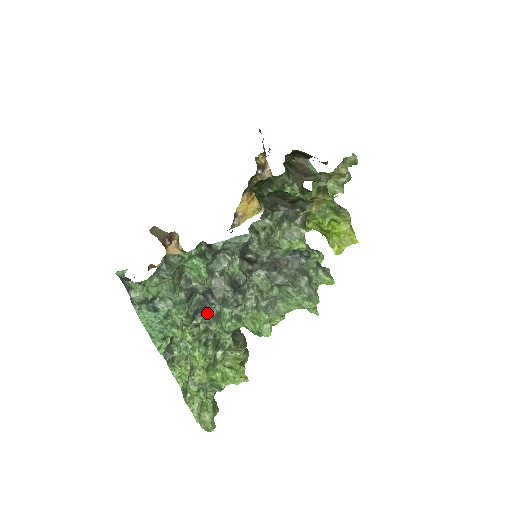
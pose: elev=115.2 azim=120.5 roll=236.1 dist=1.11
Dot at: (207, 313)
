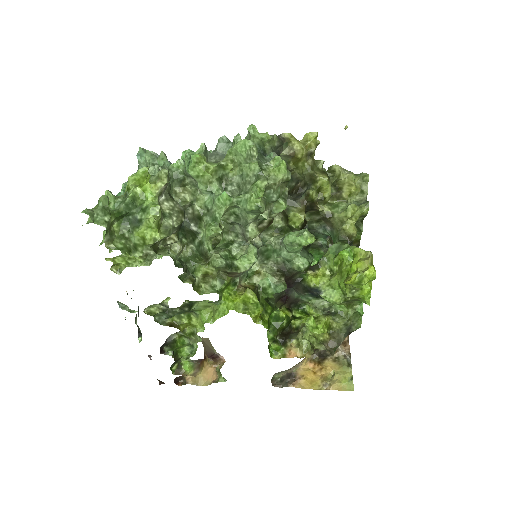
Dot at: occluded
